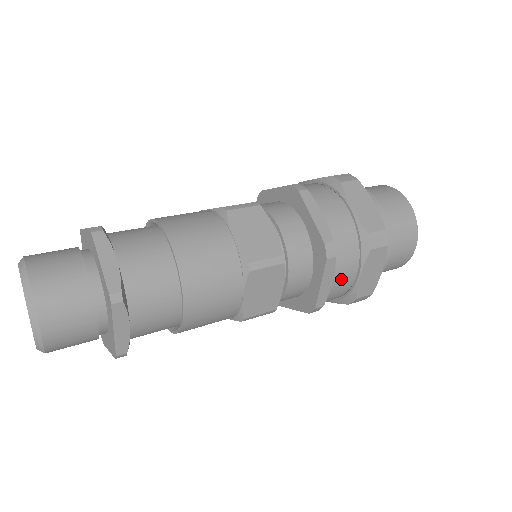
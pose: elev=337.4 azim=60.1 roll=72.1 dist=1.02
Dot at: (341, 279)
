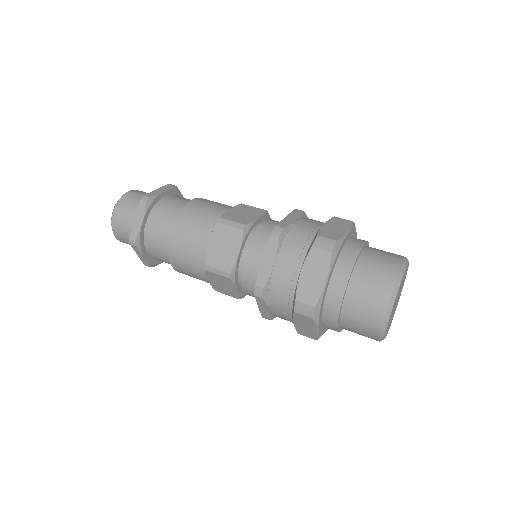
Dot at: (284, 268)
